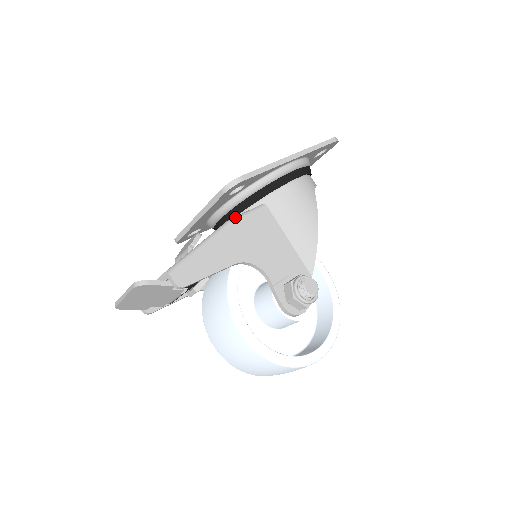
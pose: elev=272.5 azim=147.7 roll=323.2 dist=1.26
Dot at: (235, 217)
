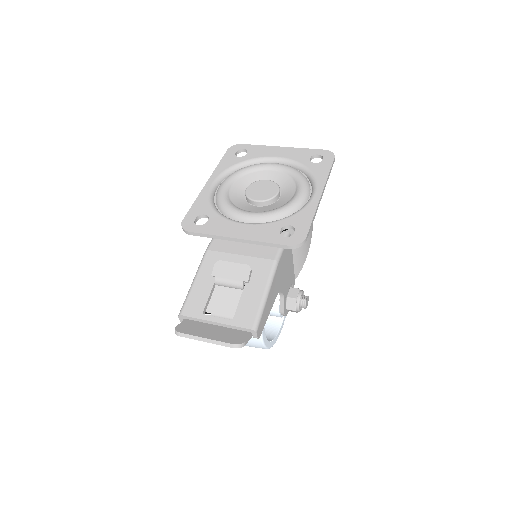
Dot at: (279, 255)
